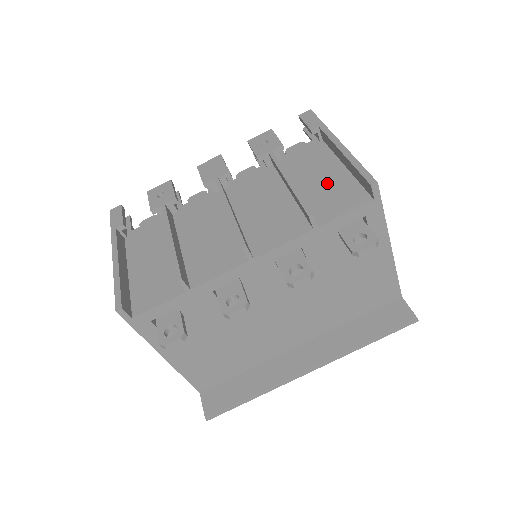
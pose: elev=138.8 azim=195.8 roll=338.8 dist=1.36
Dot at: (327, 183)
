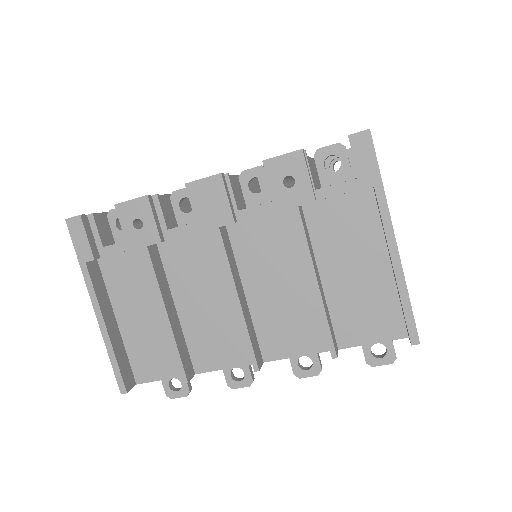
Dot at: (362, 283)
